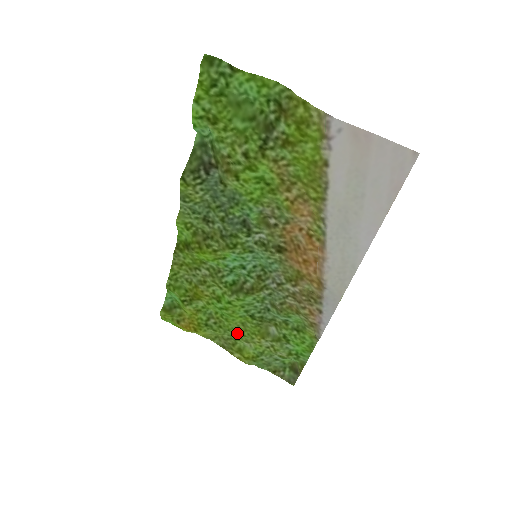
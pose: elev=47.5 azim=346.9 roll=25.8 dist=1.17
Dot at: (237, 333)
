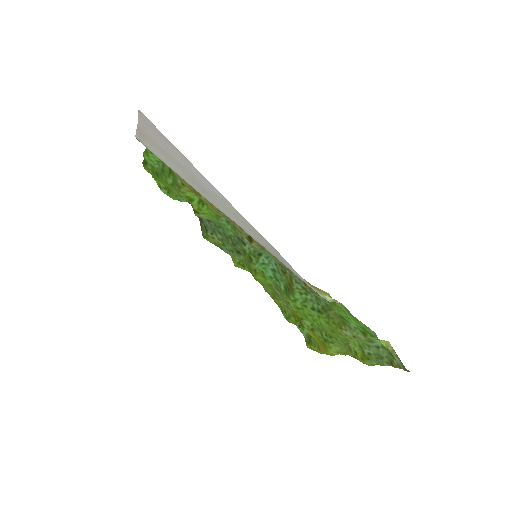
Dot at: (335, 335)
